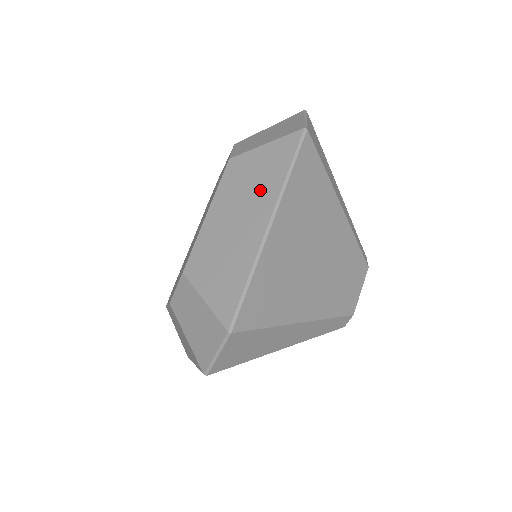
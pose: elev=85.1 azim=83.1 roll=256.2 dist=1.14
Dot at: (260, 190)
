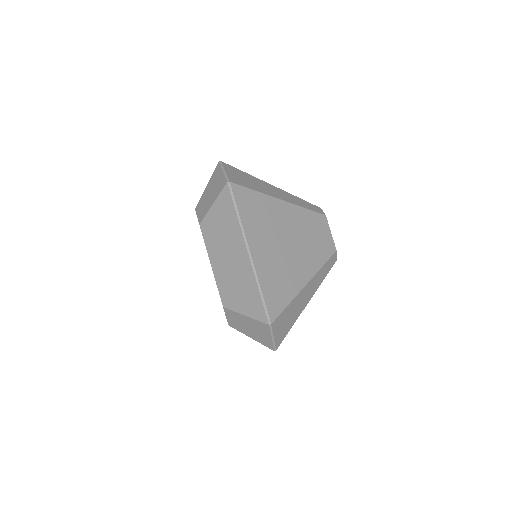
Dot at: occluded
